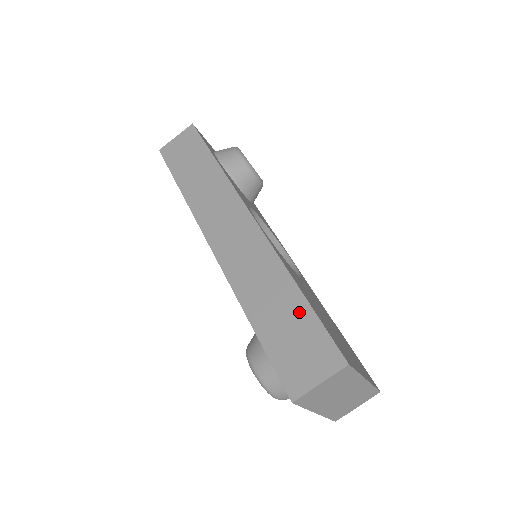
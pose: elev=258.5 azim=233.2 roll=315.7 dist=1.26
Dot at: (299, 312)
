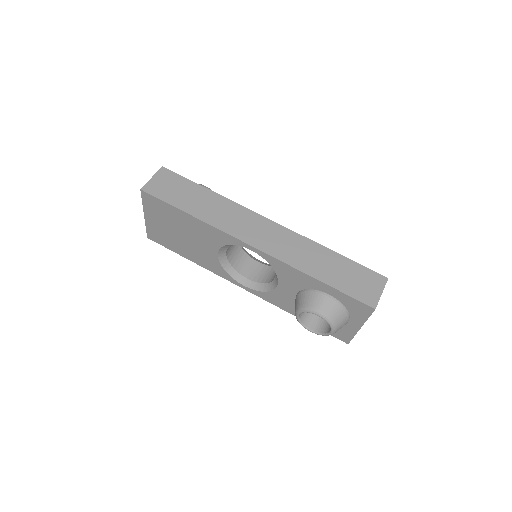
Dot at: (344, 263)
